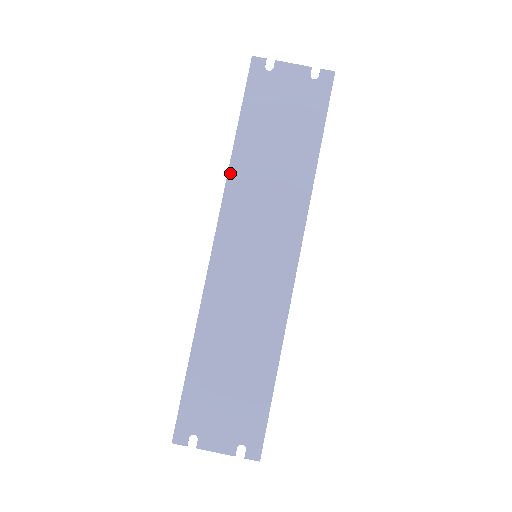
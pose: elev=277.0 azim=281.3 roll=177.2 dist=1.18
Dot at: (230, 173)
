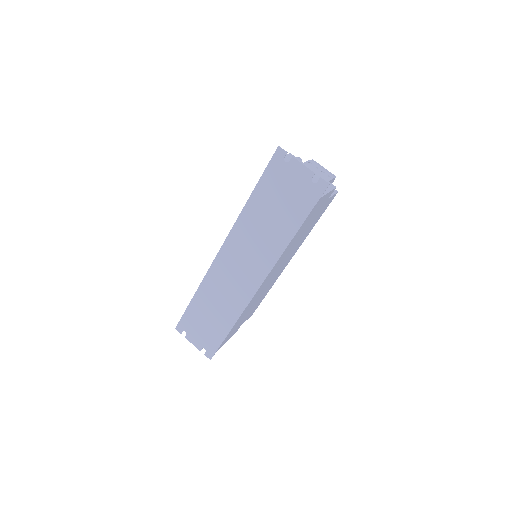
Dot at: (240, 217)
